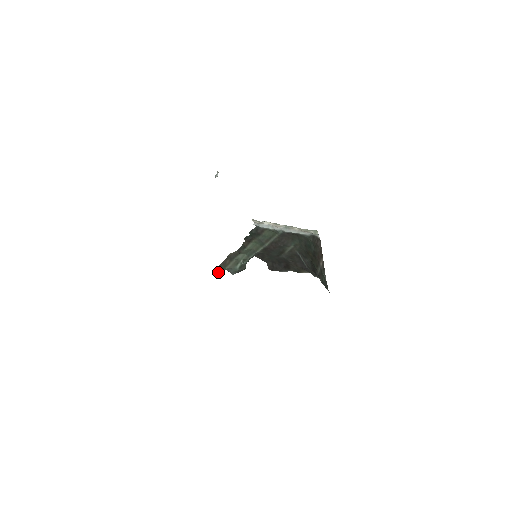
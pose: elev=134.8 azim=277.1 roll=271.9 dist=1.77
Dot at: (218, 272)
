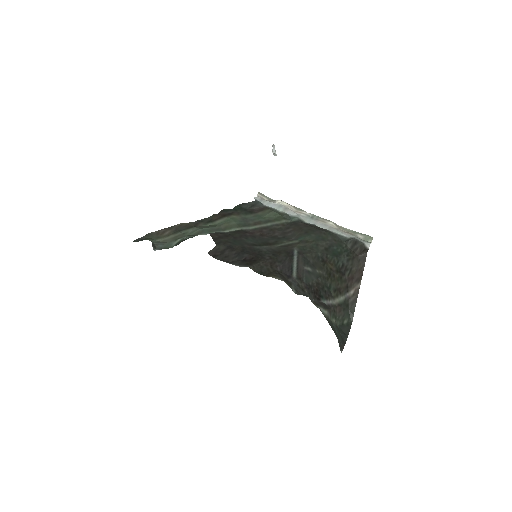
Dot at: (138, 241)
